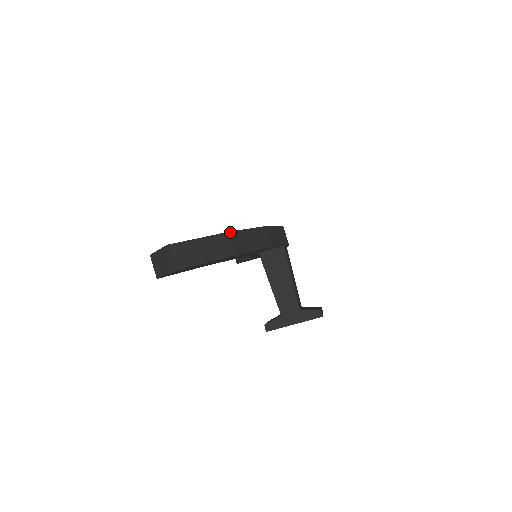
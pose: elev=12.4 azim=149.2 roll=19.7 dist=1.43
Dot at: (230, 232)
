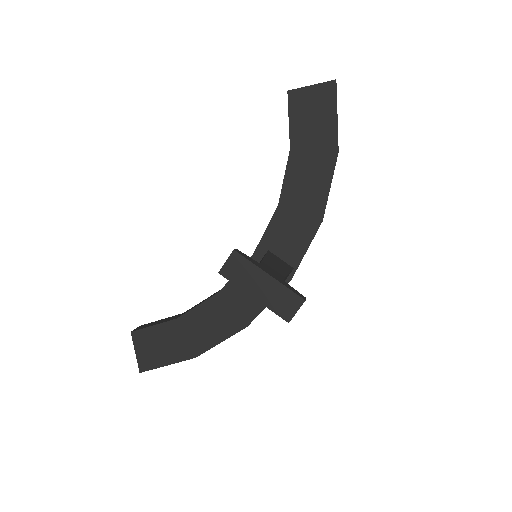
Dot at: occluded
